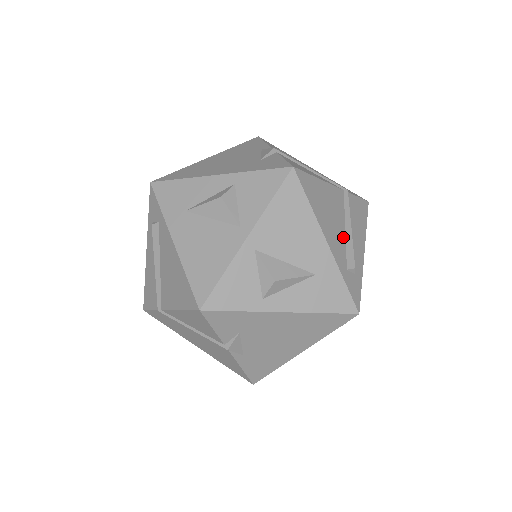
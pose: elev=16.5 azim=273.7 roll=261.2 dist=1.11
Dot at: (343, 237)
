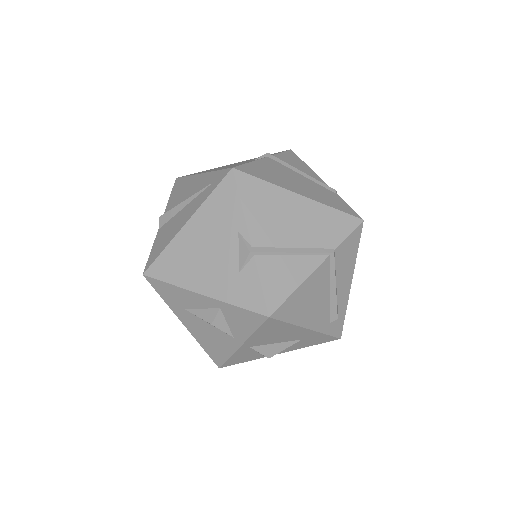
Dot at: (327, 302)
